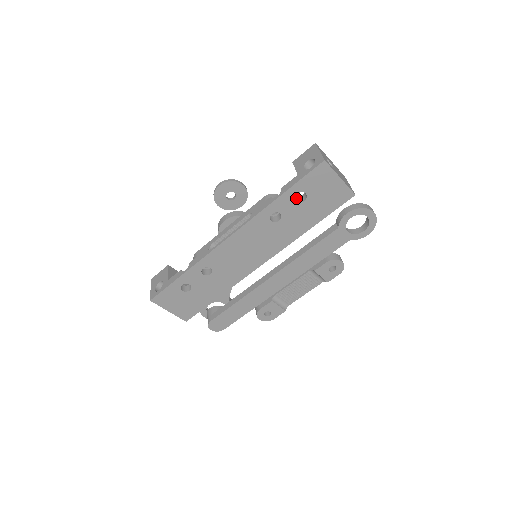
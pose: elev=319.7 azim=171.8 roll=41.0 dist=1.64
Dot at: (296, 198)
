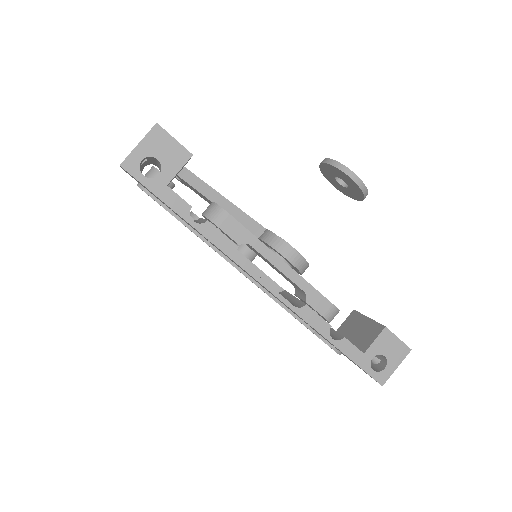
Dot at: occluded
